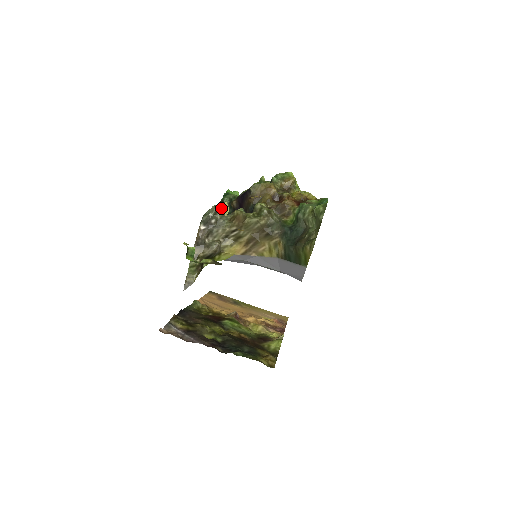
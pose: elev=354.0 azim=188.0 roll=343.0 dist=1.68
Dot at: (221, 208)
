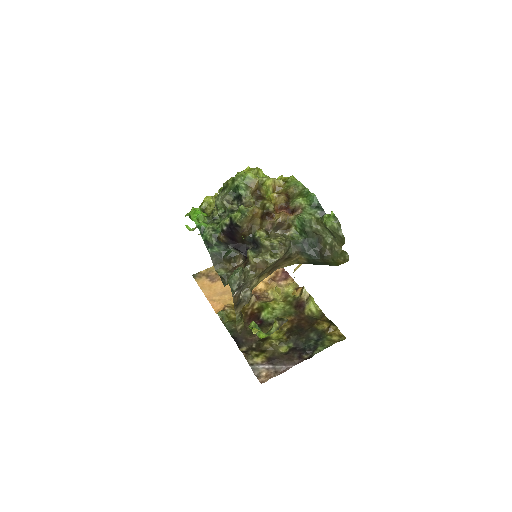
Dot at: (242, 271)
